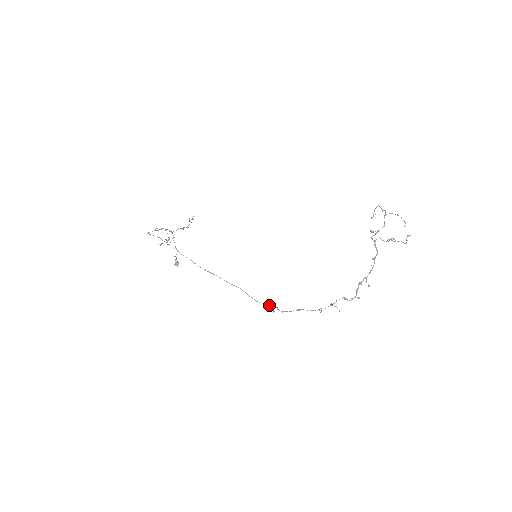
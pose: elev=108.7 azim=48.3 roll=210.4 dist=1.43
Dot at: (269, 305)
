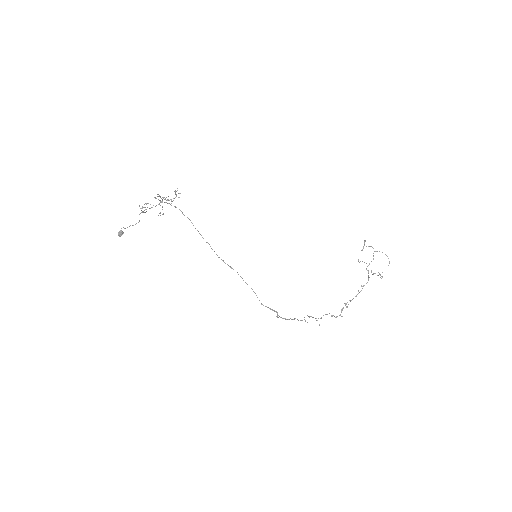
Dot at: occluded
